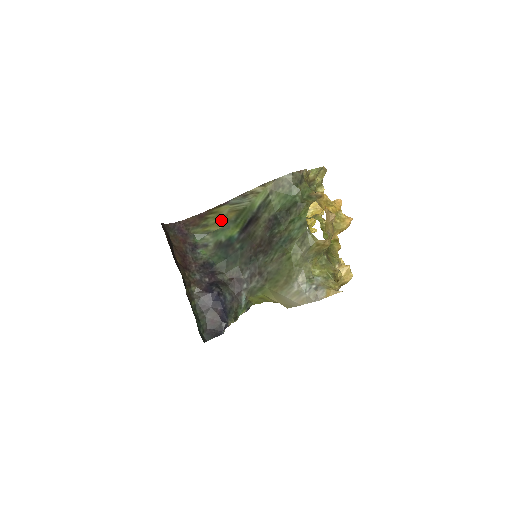
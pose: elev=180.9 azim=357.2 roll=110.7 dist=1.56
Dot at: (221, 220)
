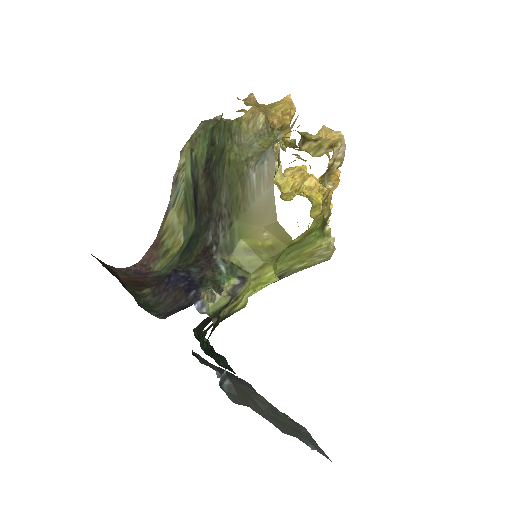
Dot at: (178, 234)
